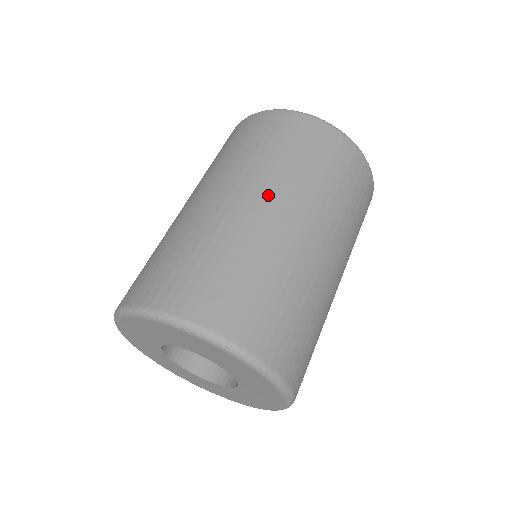
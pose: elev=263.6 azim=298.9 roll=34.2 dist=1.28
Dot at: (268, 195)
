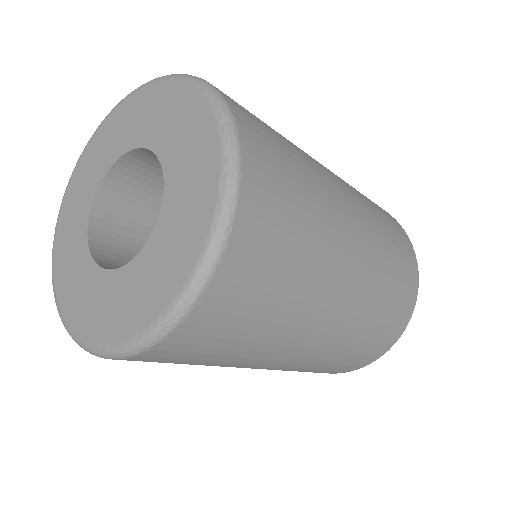
Dot at: occluded
